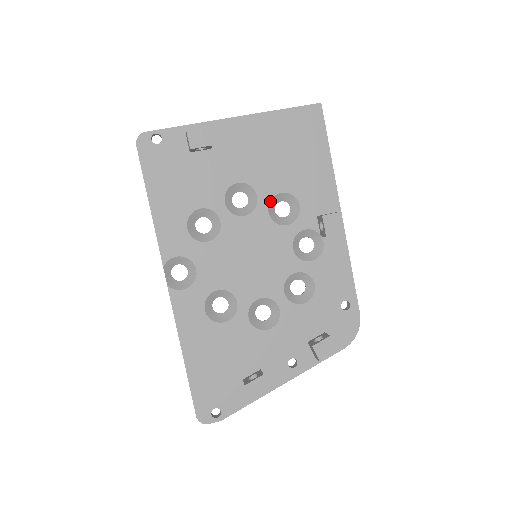
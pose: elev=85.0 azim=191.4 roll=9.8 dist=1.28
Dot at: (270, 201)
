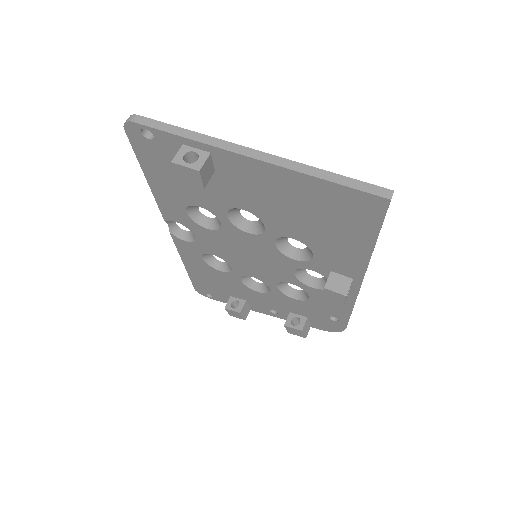
Dot at: (279, 237)
